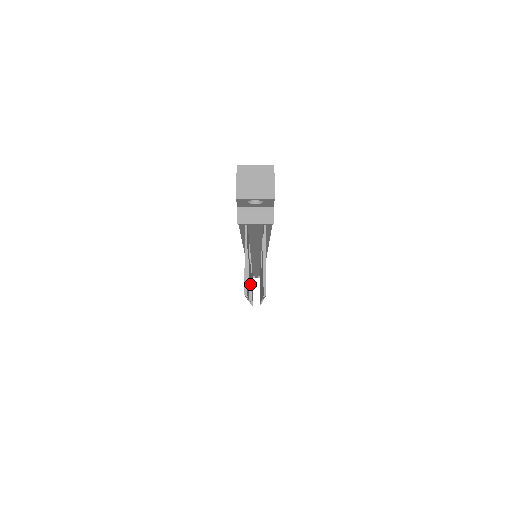
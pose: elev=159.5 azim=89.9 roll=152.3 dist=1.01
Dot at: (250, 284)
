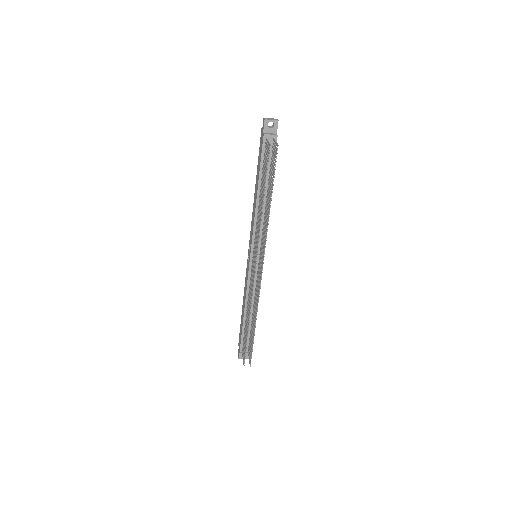
Dot at: occluded
